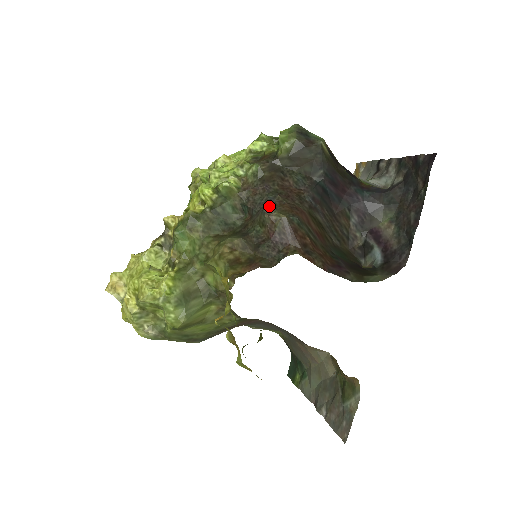
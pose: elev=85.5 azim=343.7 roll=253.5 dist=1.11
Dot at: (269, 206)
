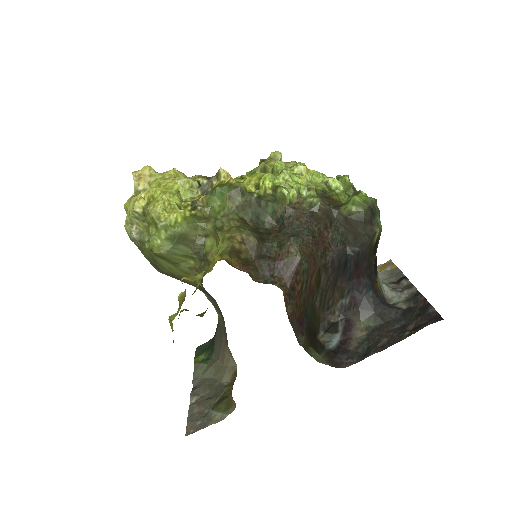
Dot at: (298, 238)
